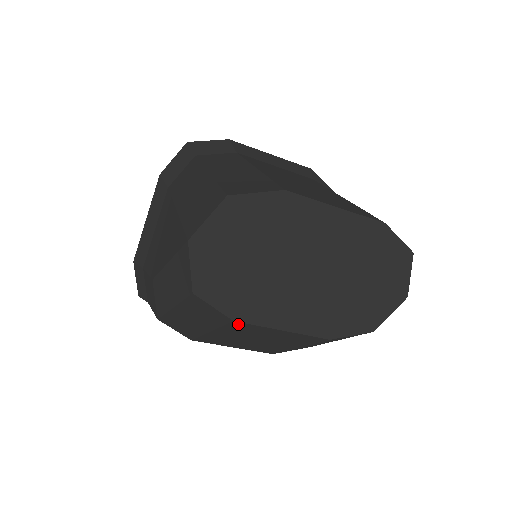
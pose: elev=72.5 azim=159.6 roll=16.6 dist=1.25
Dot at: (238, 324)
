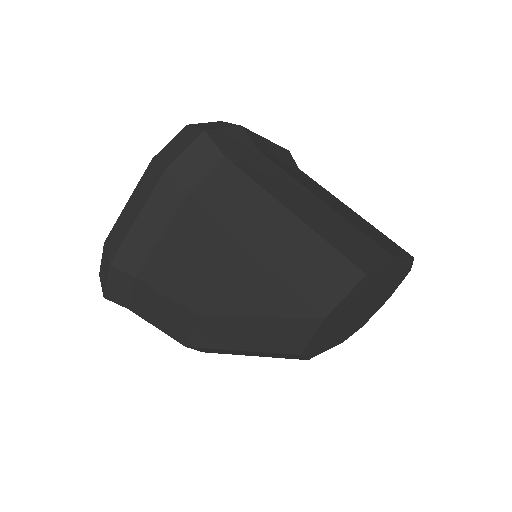
Dot at: occluded
